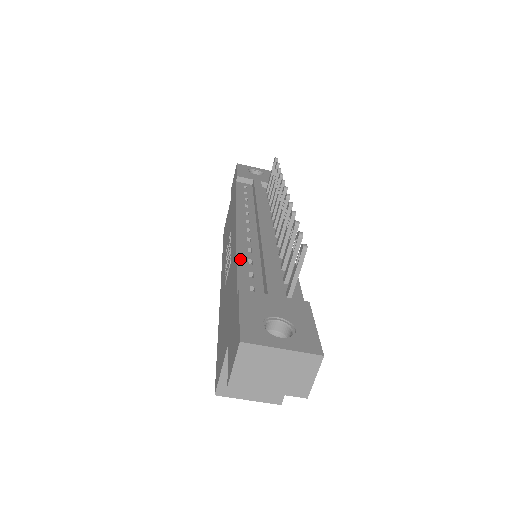
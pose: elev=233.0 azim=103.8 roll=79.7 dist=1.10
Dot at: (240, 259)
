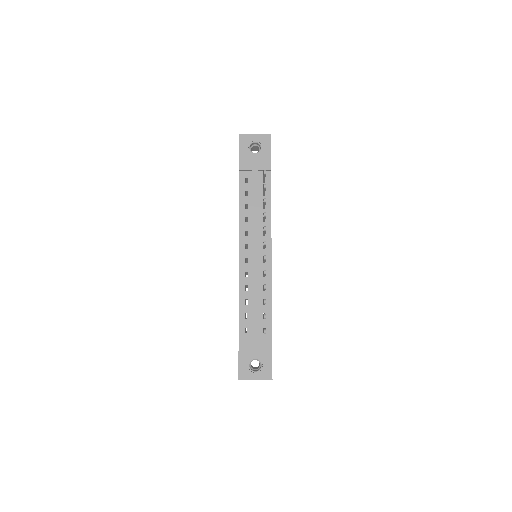
Dot at: (241, 301)
